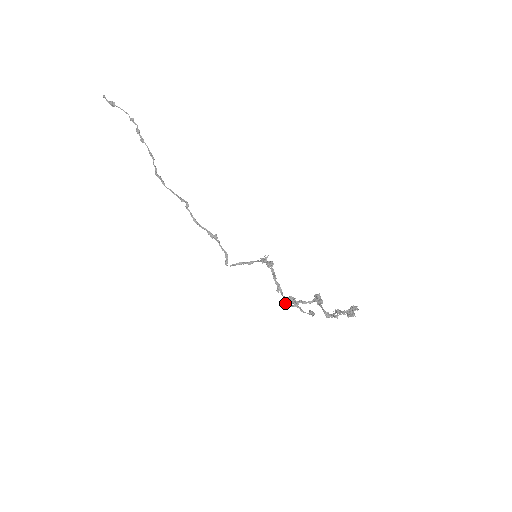
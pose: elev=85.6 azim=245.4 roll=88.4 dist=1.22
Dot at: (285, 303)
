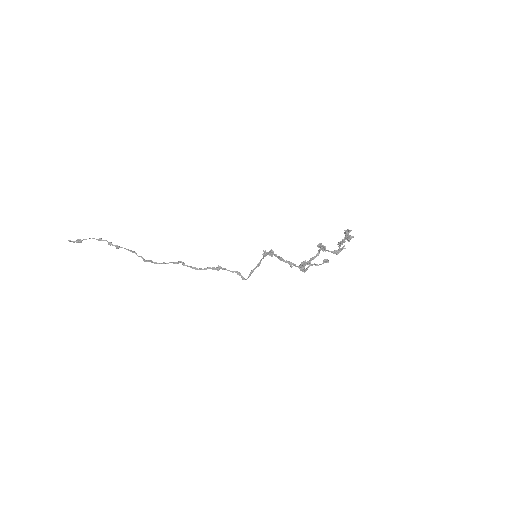
Dot at: (301, 270)
